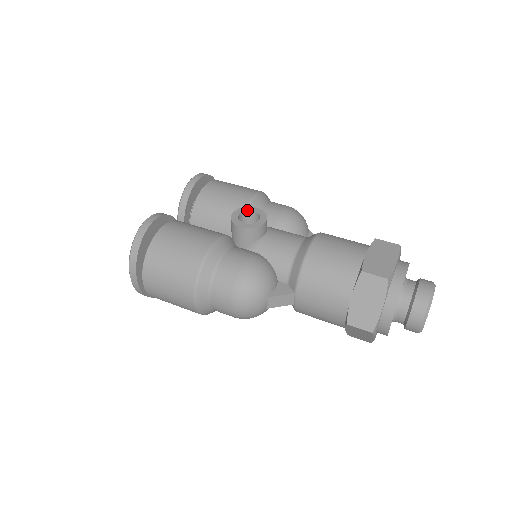
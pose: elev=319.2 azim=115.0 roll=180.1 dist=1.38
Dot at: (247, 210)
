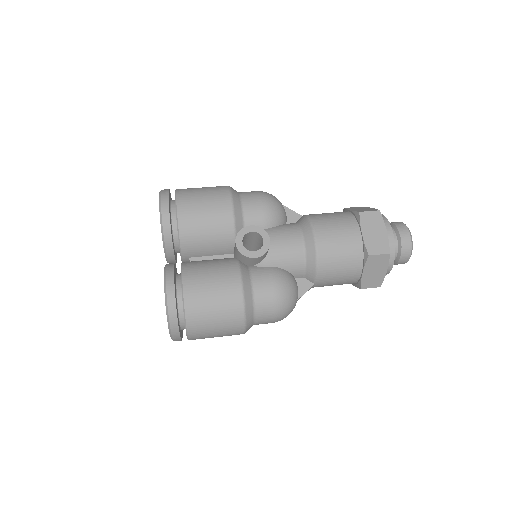
Dot at: (245, 233)
